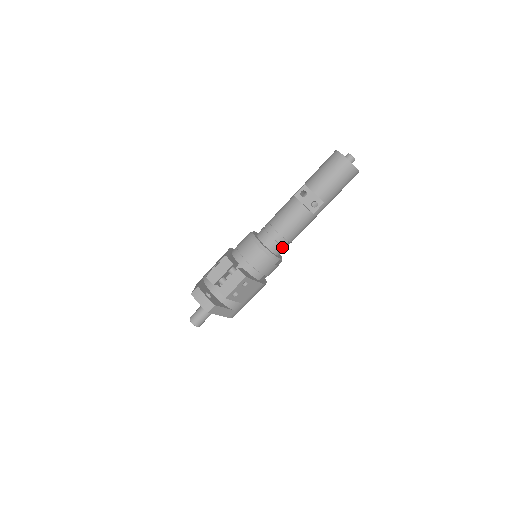
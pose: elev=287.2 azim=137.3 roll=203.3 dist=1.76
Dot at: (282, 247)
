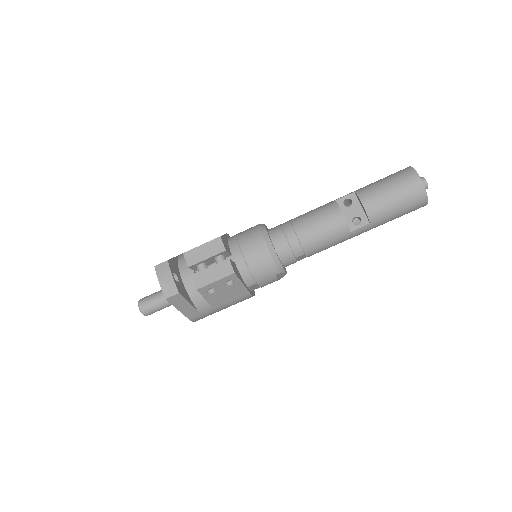
Dot at: (294, 257)
